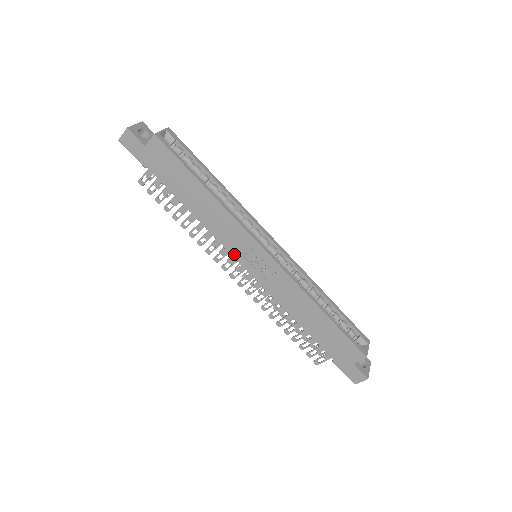
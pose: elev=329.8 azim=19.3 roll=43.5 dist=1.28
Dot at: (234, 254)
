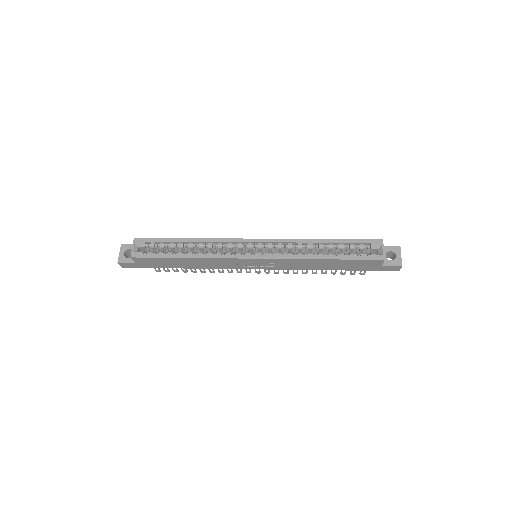
Dot at: (242, 268)
